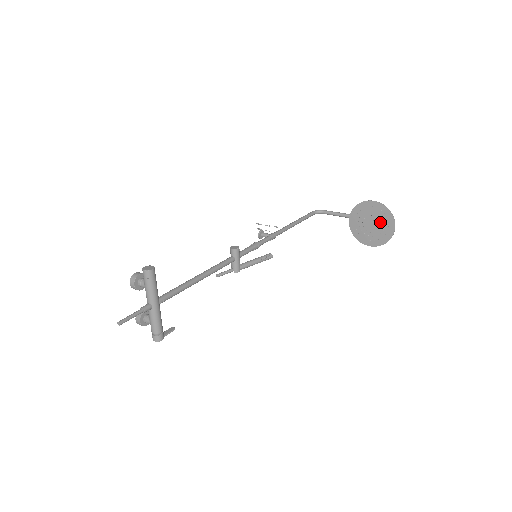
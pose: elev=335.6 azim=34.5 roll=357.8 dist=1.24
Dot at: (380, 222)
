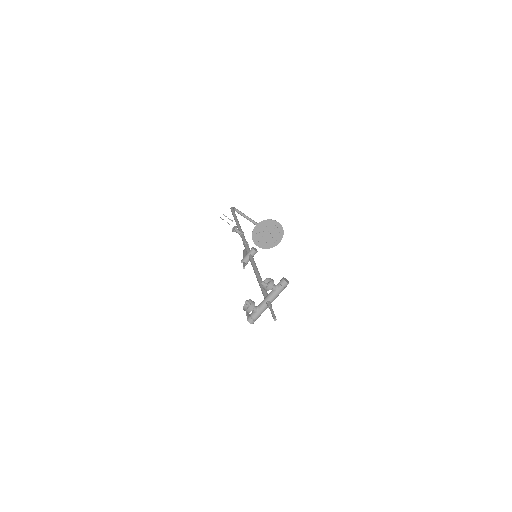
Dot at: (274, 236)
